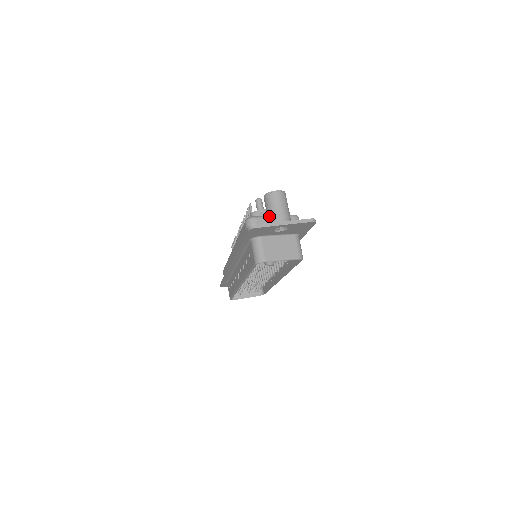
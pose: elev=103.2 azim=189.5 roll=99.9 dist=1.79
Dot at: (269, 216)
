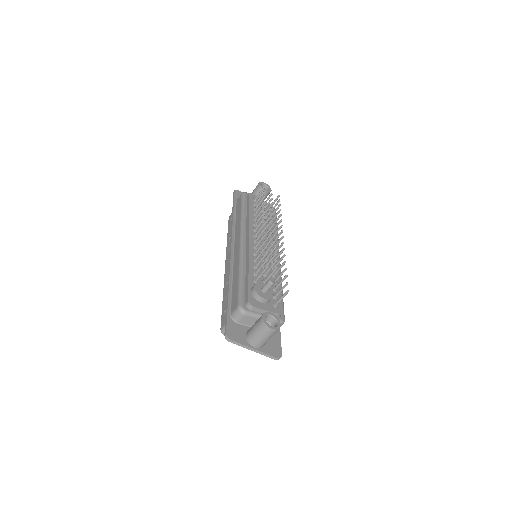
Dot at: (251, 333)
